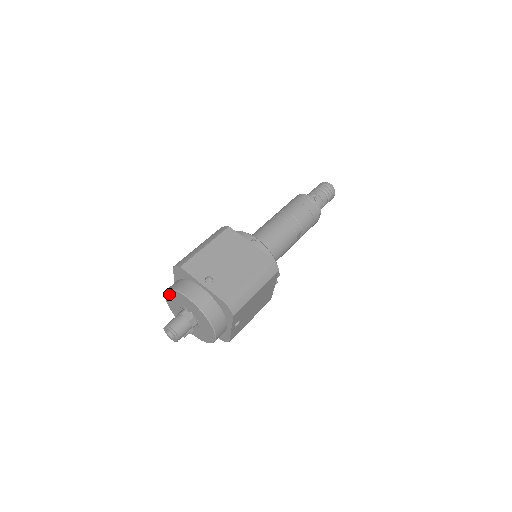
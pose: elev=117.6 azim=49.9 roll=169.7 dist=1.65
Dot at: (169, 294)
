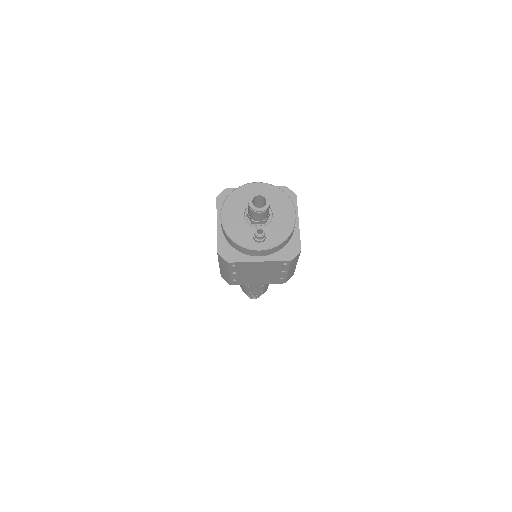
Dot at: (228, 204)
